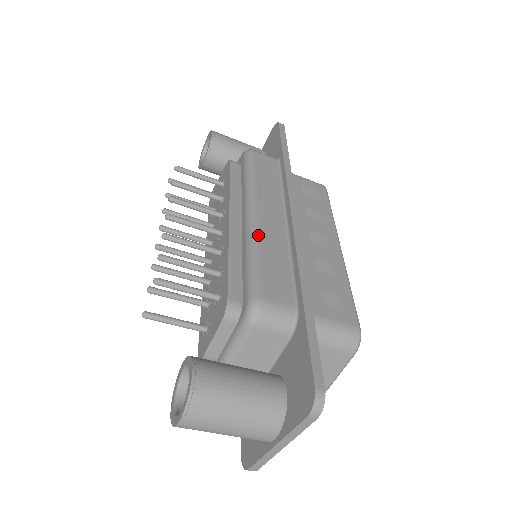
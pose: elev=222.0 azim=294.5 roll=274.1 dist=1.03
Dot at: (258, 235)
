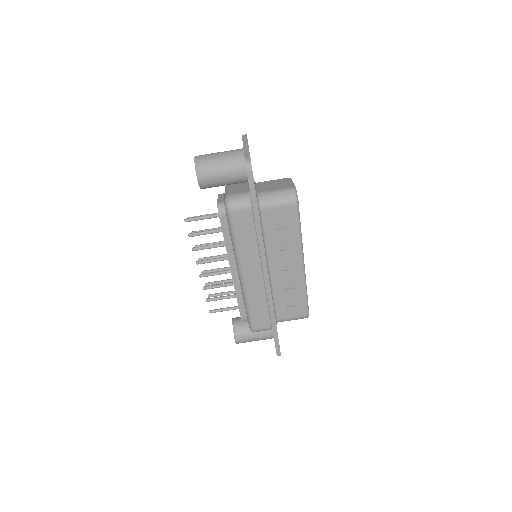
Dot at: occluded
